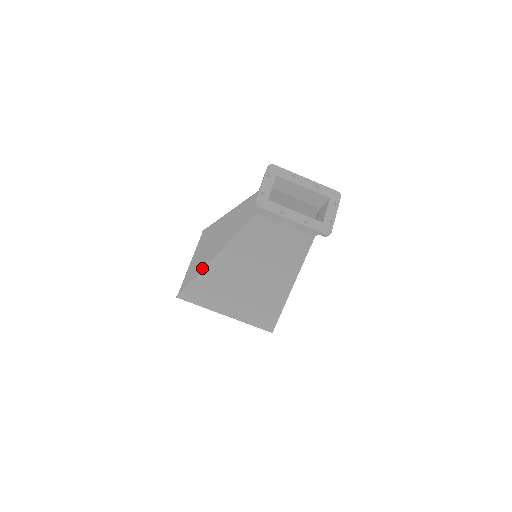
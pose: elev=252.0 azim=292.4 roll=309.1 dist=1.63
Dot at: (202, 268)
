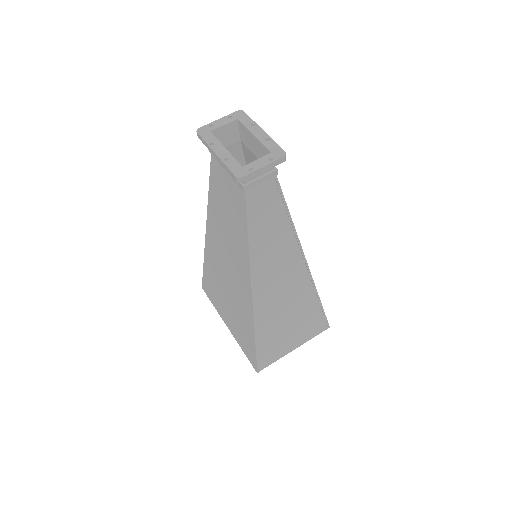
Dot at: occluded
